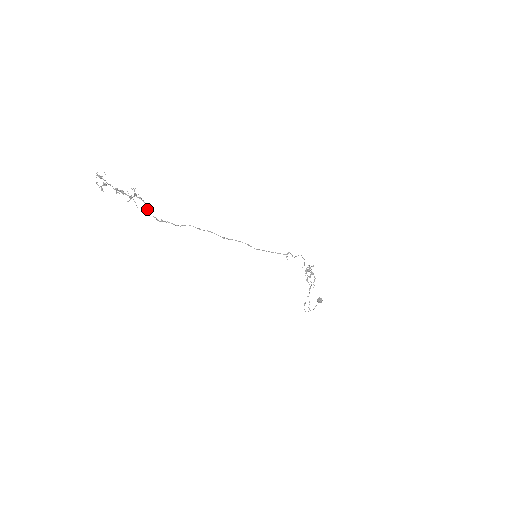
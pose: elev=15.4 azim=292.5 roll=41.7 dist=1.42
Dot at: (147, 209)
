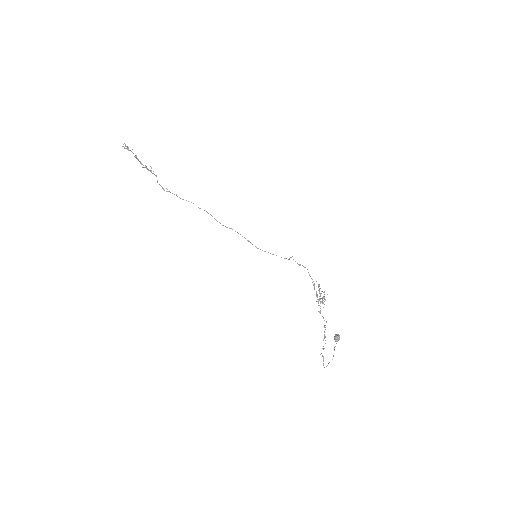
Dot at: (157, 180)
